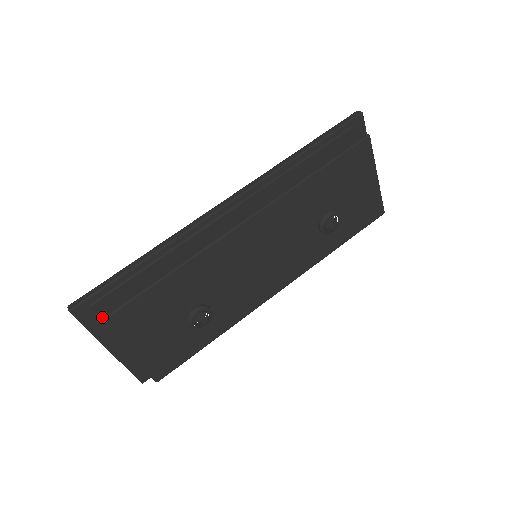
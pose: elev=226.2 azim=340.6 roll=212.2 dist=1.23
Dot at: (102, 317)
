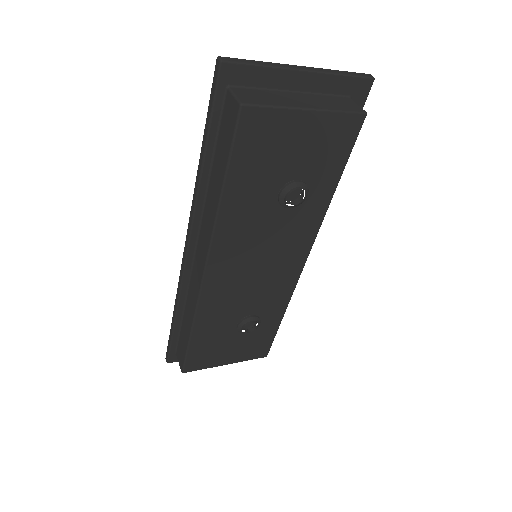
Dot at: (181, 369)
